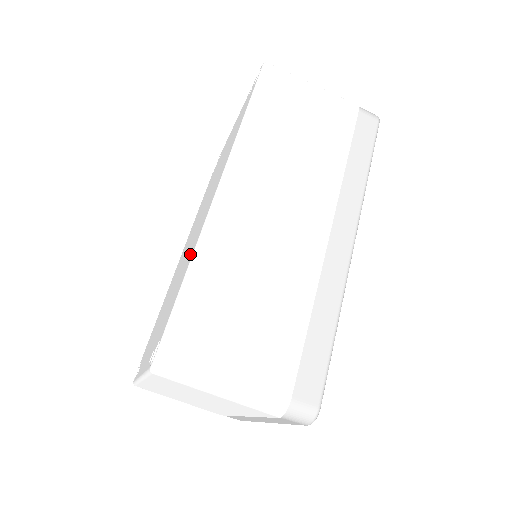
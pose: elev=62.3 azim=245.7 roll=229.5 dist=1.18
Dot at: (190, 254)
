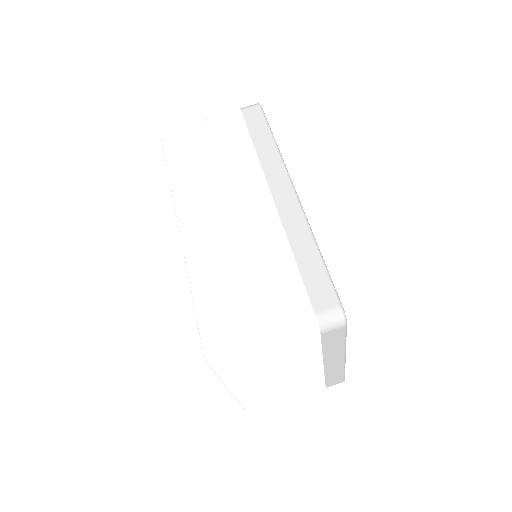
Dot at: occluded
